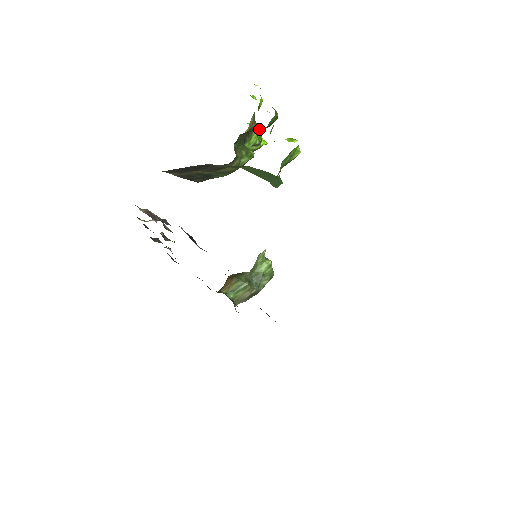
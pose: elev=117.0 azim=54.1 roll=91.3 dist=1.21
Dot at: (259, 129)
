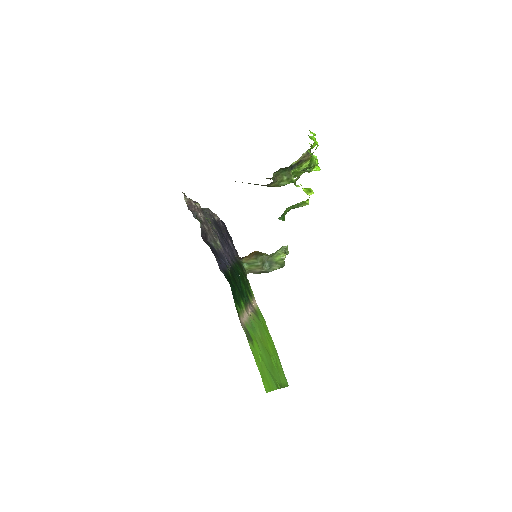
Dot at: occluded
